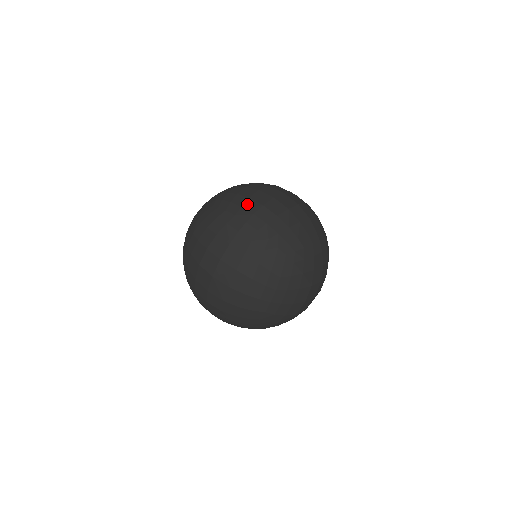
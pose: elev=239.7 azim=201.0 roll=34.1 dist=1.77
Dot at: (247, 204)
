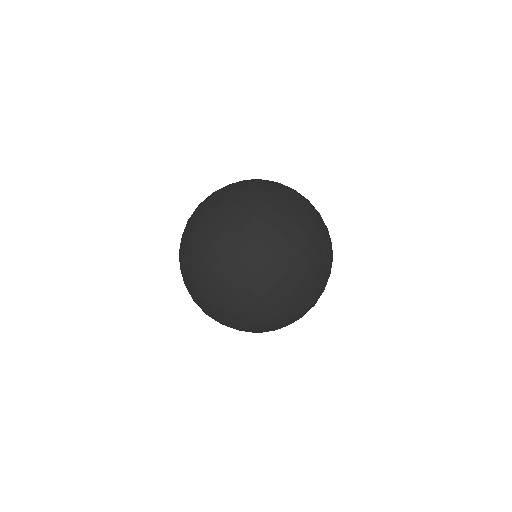
Dot at: (228, 281)
